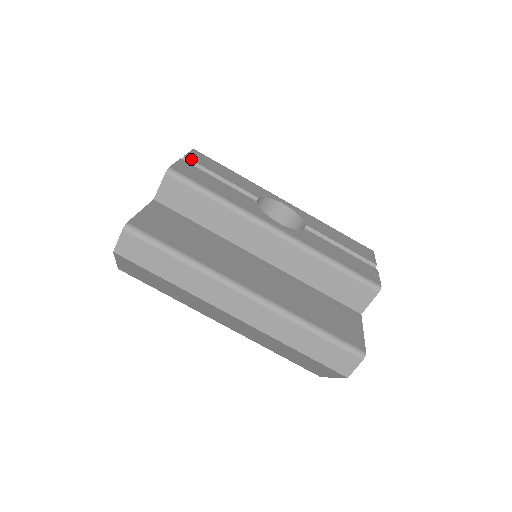
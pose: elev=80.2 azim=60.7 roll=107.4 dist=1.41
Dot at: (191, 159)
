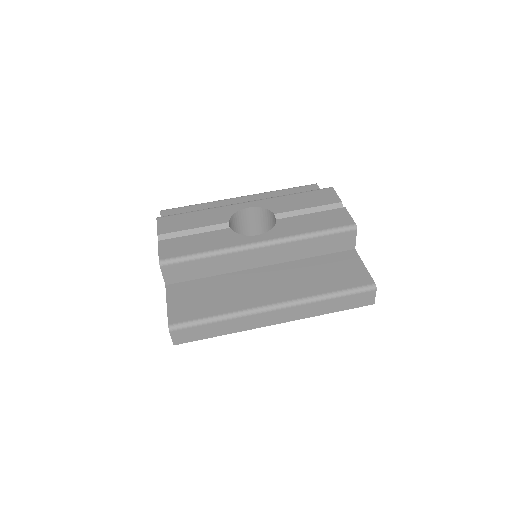
Dot at: (164, 233)
